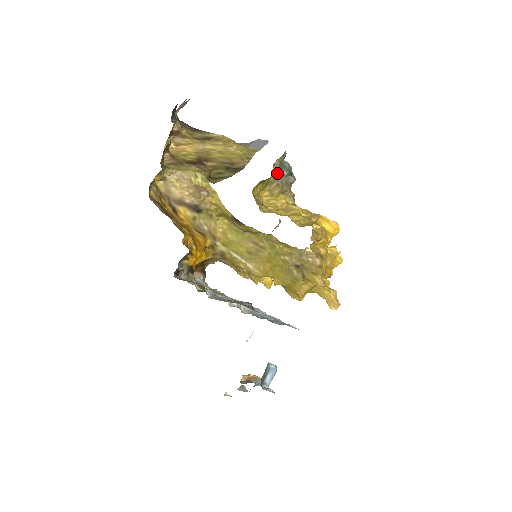
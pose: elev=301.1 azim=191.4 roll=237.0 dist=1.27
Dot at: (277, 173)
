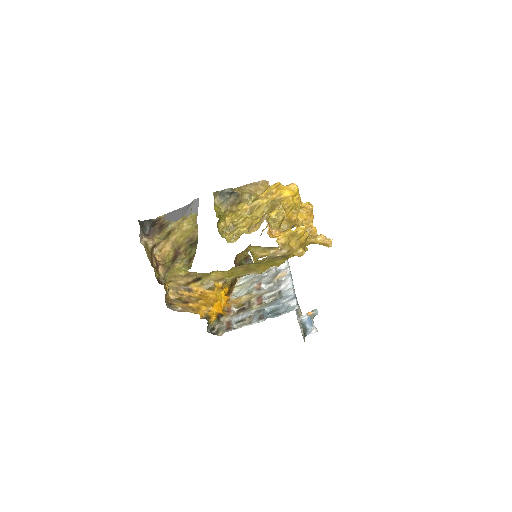
Dot at: (223, 202)
